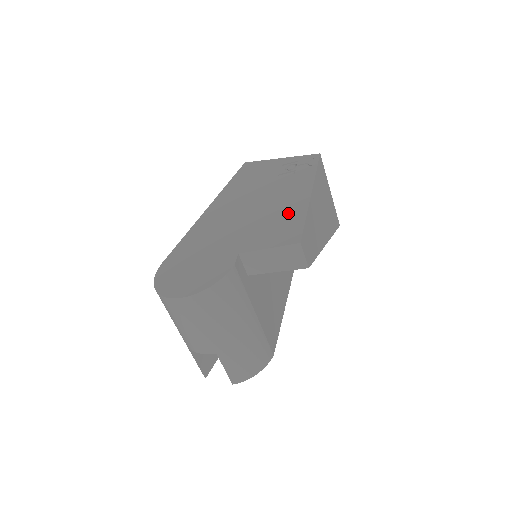
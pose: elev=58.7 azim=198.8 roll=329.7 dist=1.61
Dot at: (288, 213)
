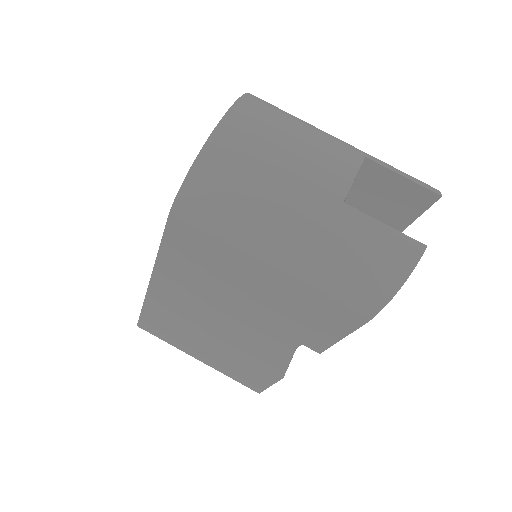
Dot at: occluded
